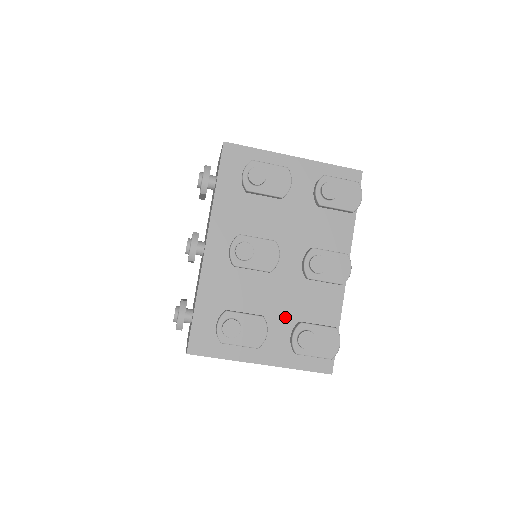
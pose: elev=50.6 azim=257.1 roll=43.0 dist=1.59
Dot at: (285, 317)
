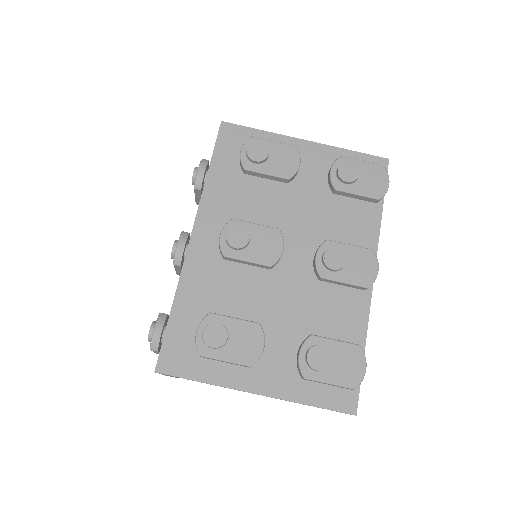
Dot at: (290, 330)
